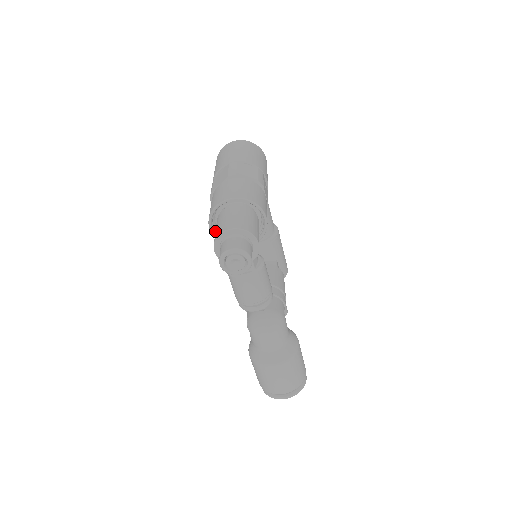
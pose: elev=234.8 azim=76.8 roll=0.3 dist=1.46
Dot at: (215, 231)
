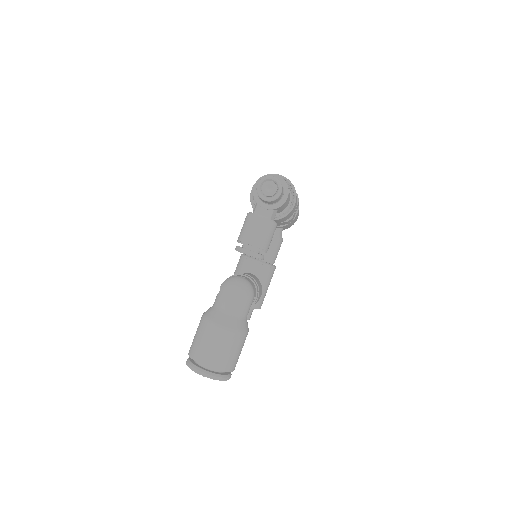
Dot at: occluded
